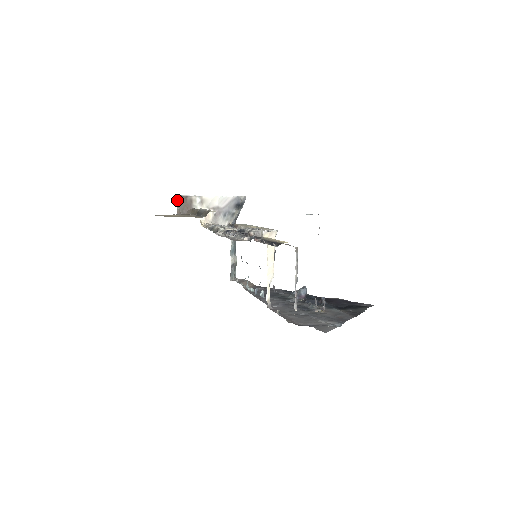
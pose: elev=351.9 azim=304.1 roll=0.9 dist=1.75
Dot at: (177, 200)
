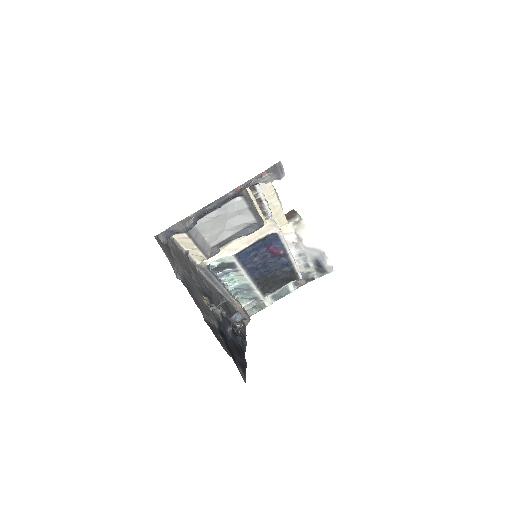
Dot at: (290, 211)
